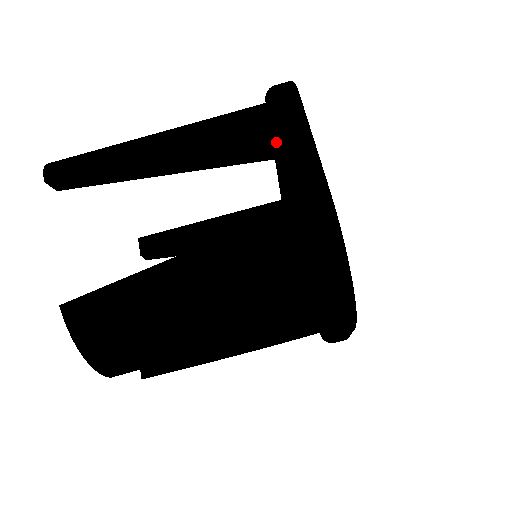
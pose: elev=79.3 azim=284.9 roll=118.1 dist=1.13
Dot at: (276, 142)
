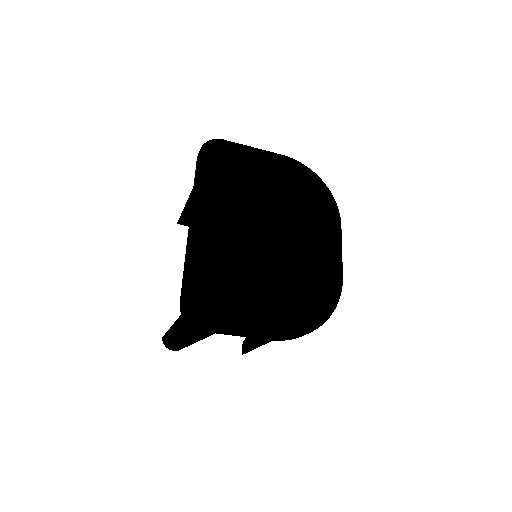
Dot at: occluded
